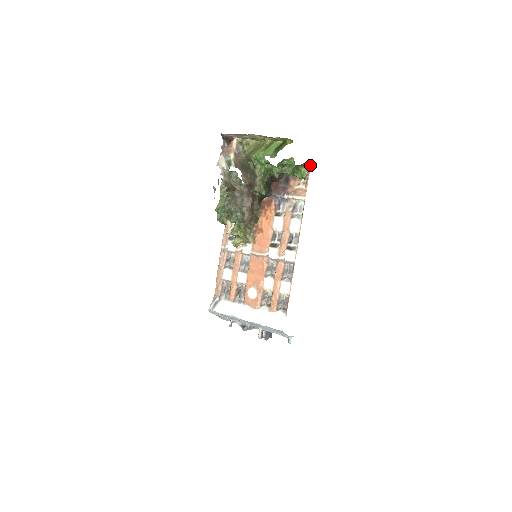
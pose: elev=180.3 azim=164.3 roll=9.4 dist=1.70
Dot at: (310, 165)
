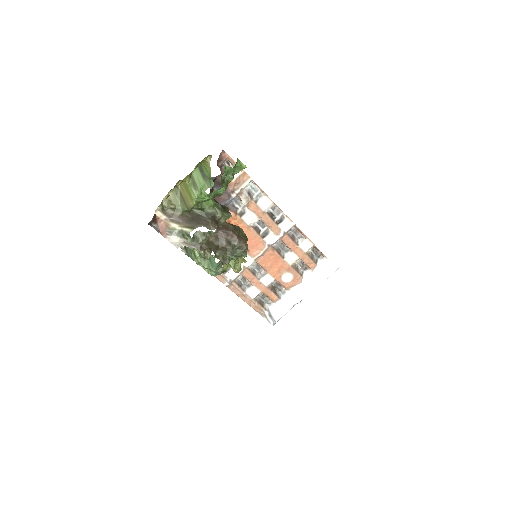
Dot at: (225, 153)
